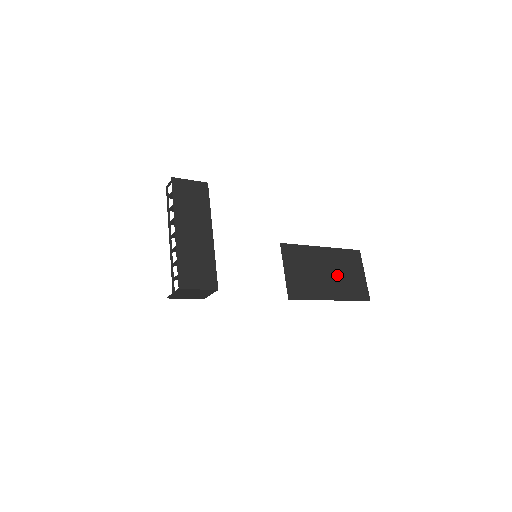
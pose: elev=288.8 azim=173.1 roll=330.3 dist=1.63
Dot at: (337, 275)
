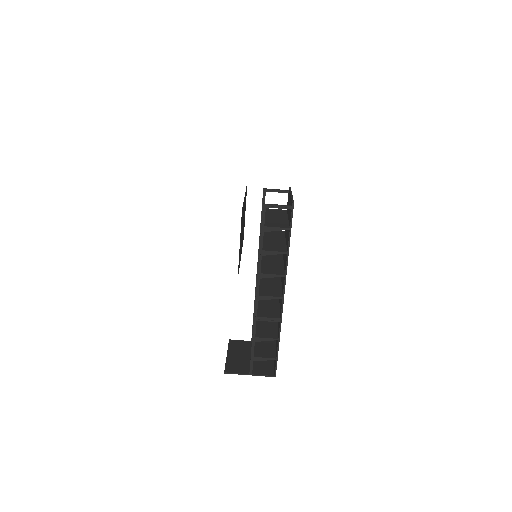
Dot at: (243, 224)
